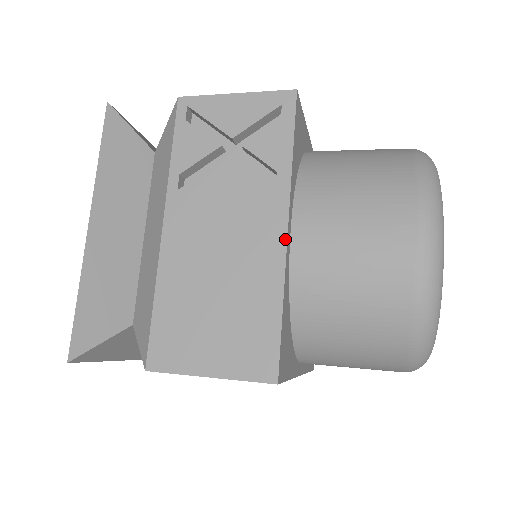
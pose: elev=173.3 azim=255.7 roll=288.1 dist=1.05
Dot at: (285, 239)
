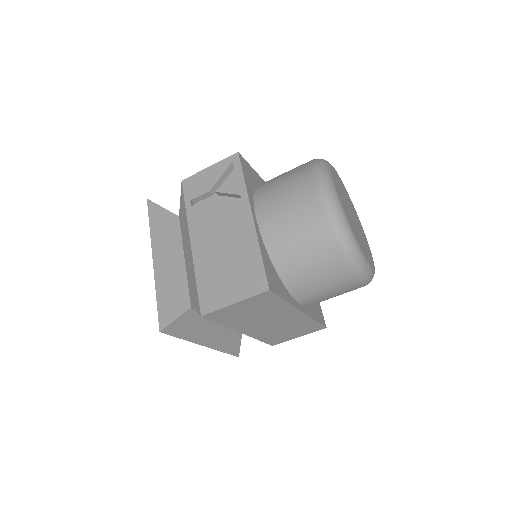
Dot at: occluded
